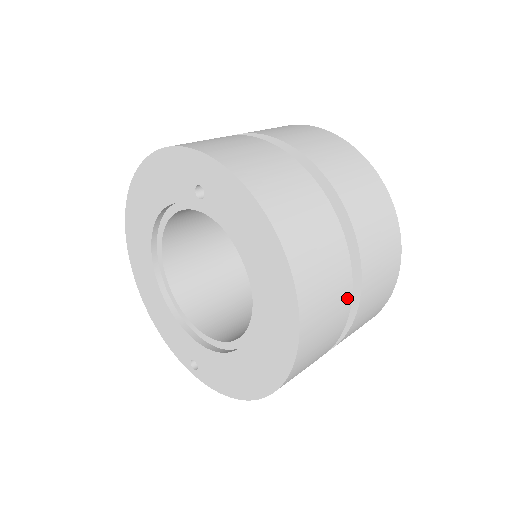
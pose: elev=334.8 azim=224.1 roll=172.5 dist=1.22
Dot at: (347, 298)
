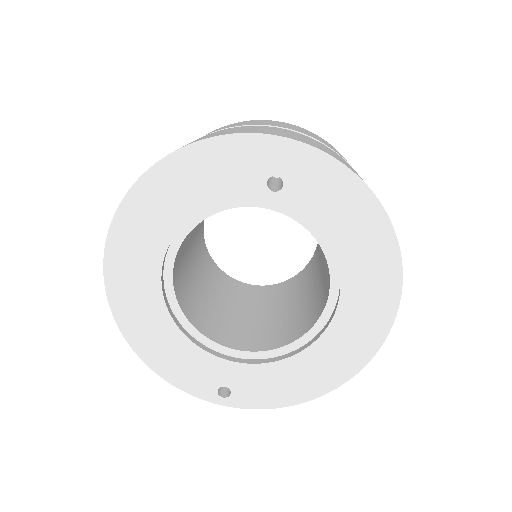
Dot at: occluded
